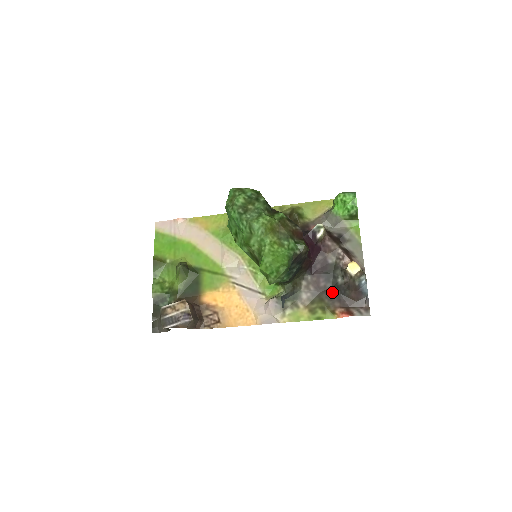
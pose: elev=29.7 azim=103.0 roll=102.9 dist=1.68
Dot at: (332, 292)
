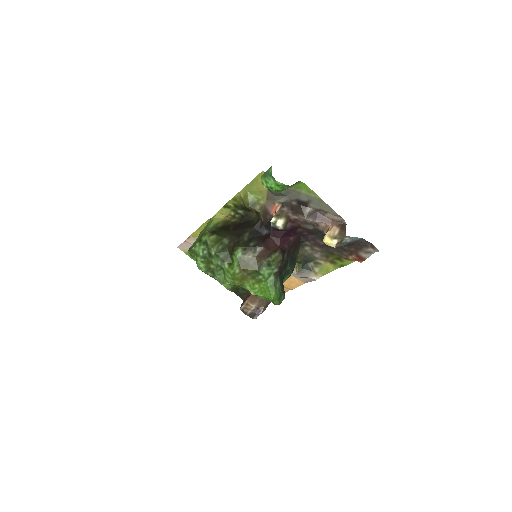
Dot at: occluded
